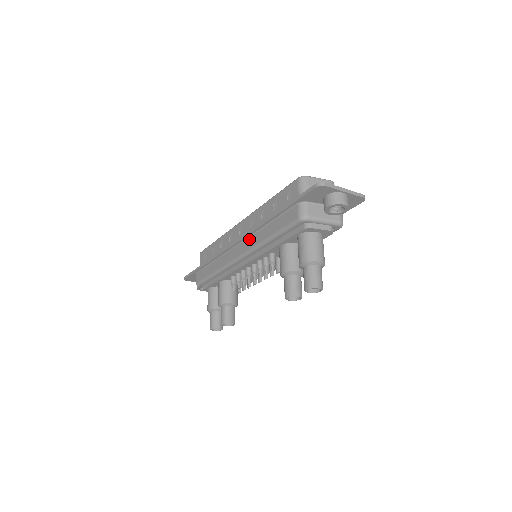
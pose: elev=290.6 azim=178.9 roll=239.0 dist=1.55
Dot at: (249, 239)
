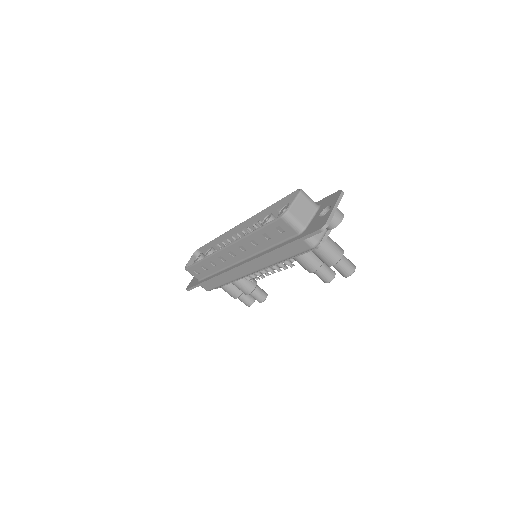
Dot at: (255, 262)
